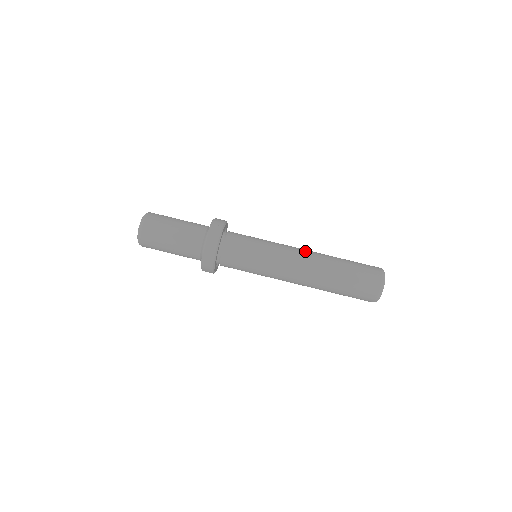
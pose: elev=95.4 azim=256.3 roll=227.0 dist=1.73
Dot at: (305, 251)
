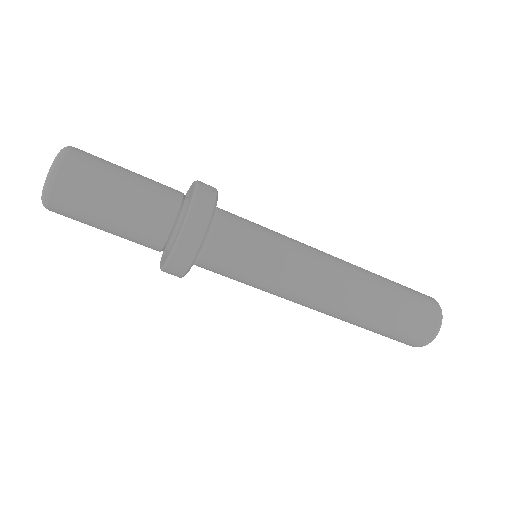
Dot at: (336, 257)
